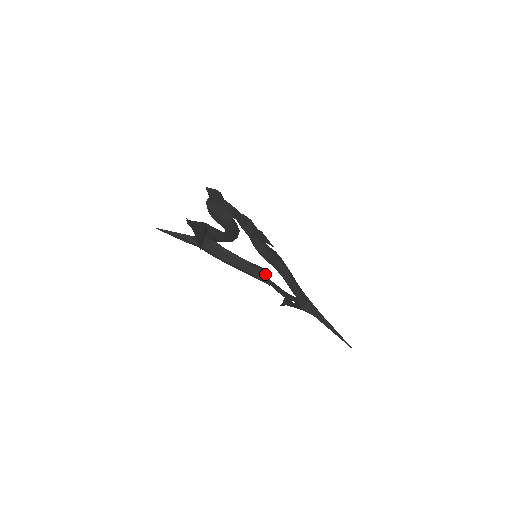
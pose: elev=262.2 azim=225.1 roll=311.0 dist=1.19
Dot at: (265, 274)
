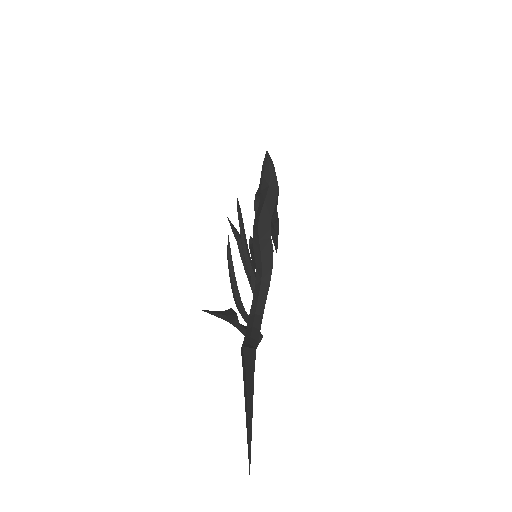
Dot at: (259, 340)
